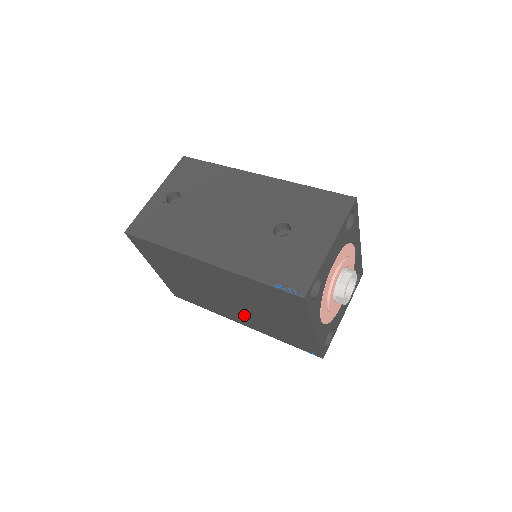
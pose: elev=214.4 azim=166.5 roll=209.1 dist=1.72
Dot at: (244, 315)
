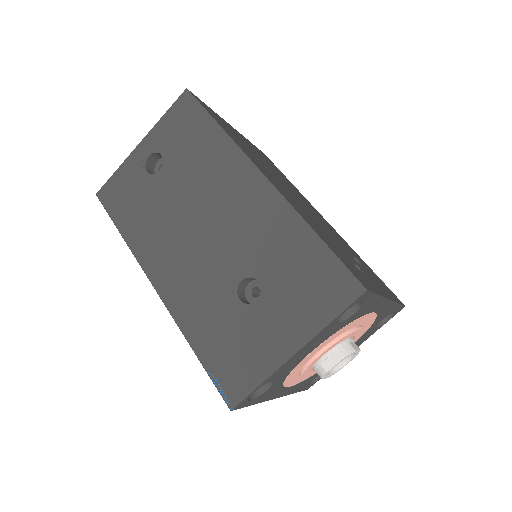
Dot at: occluded
